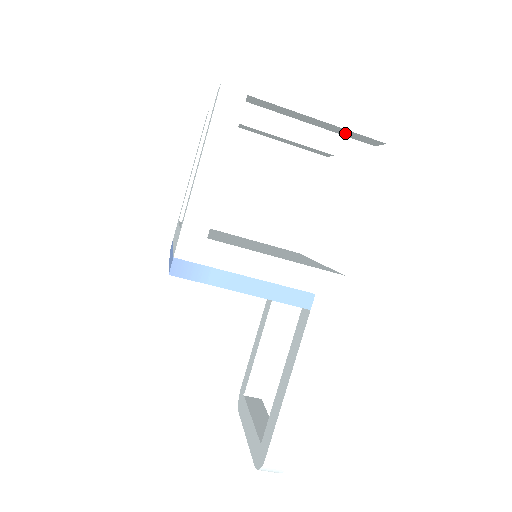
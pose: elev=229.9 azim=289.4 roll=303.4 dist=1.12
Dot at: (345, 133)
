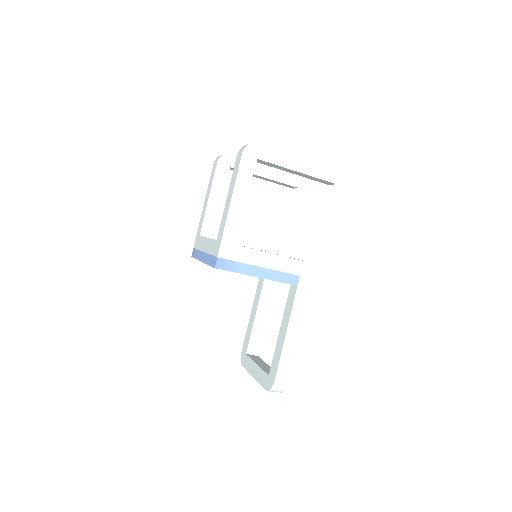
Dot at: (312, 178)
